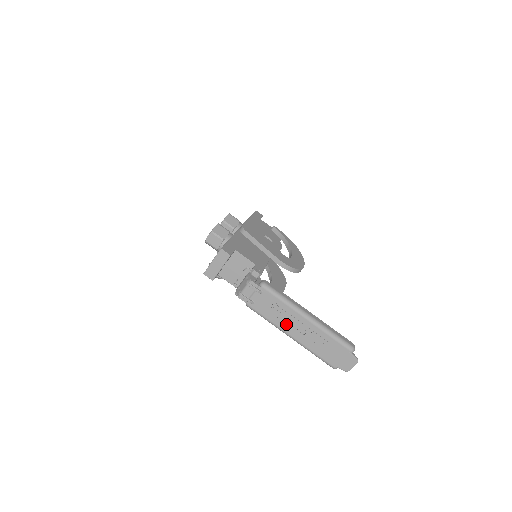
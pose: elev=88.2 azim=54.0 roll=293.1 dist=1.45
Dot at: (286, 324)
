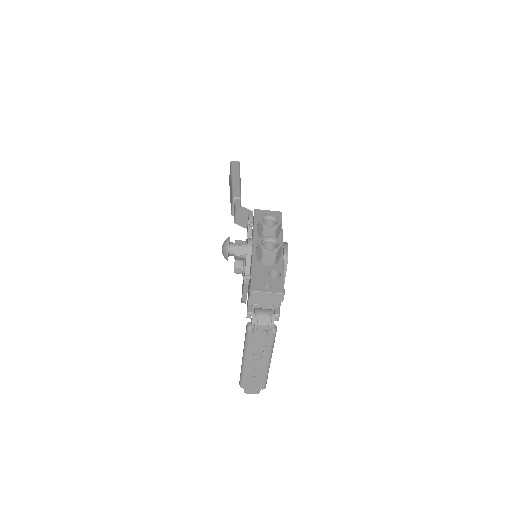
Dot at: (253, 355)
